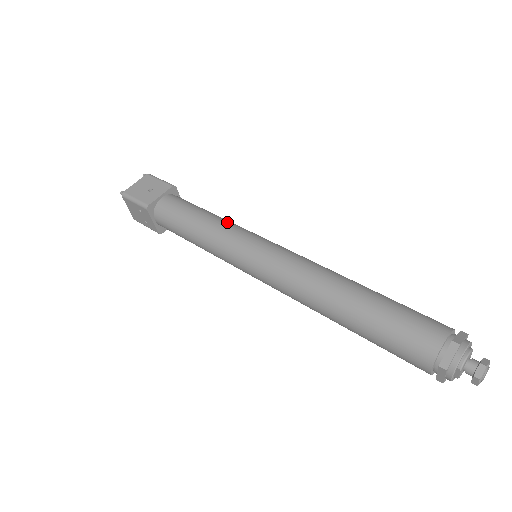
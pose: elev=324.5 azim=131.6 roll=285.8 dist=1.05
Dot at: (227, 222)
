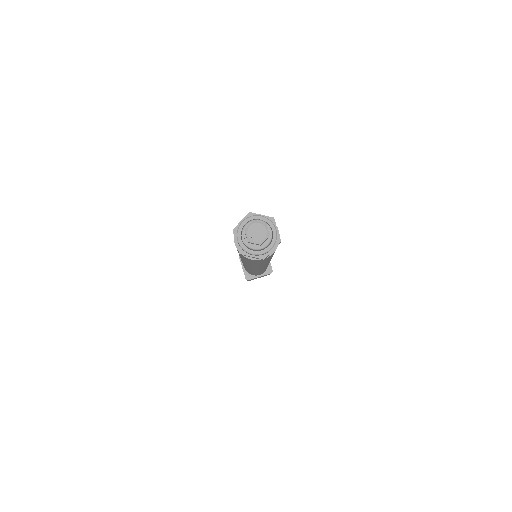
Dot at: occluded
